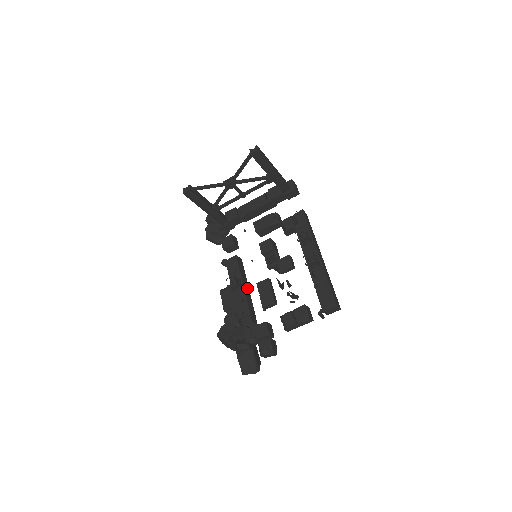
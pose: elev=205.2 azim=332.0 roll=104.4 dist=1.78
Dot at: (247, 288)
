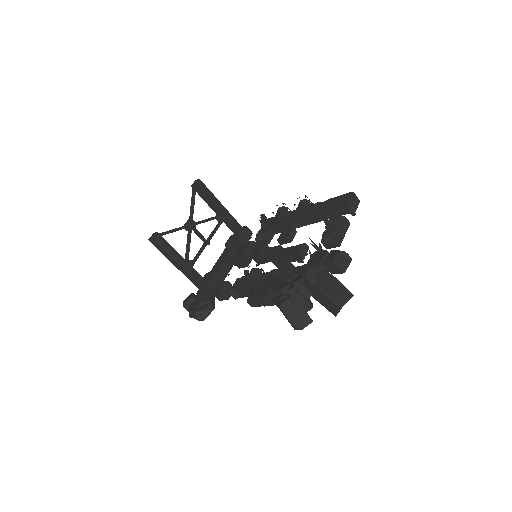
Dot at: occluded
